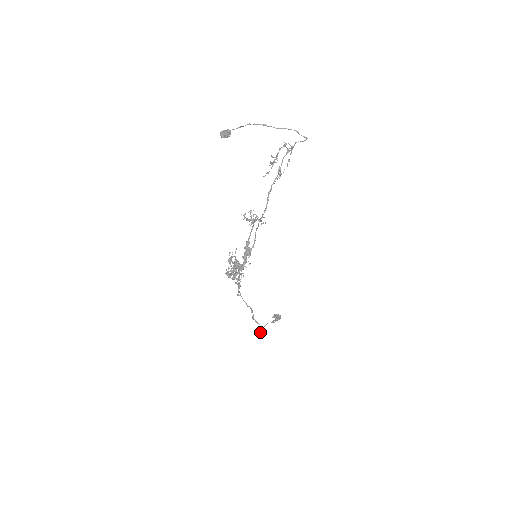
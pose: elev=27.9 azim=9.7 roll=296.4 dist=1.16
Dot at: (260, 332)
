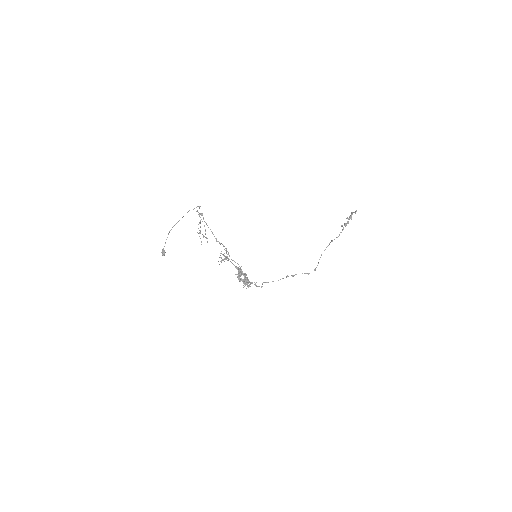
Dot at: occluded
